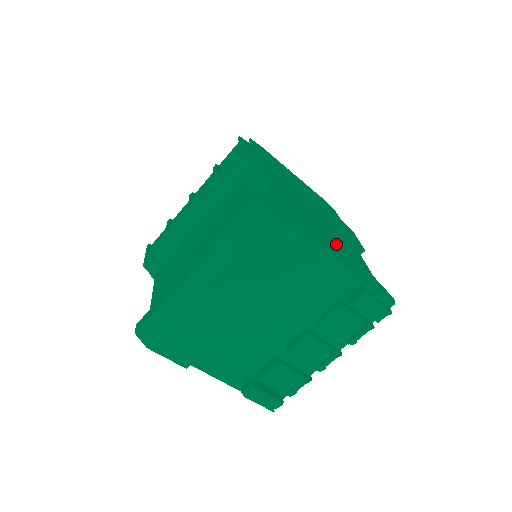
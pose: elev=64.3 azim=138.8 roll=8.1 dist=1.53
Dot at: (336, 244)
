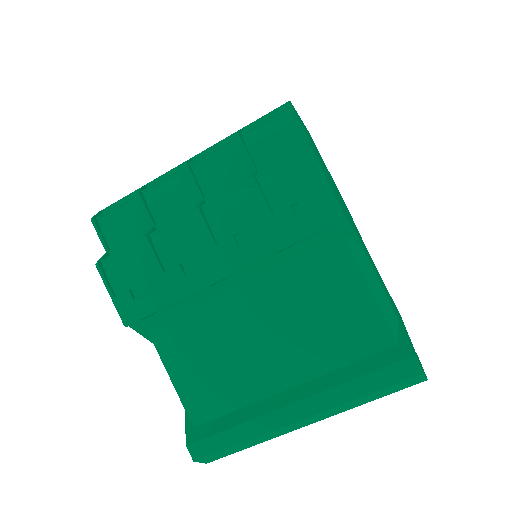
Dot at: (386, 290)
